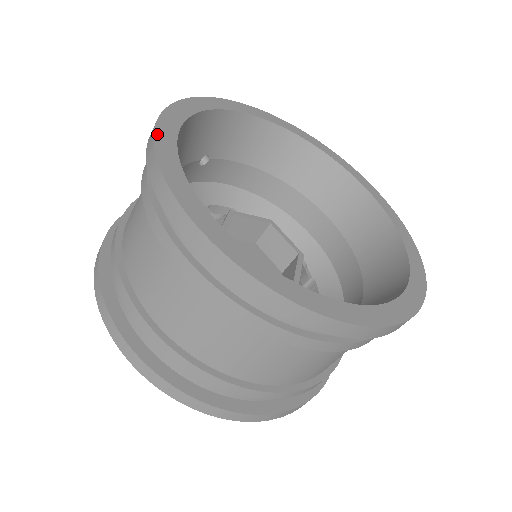
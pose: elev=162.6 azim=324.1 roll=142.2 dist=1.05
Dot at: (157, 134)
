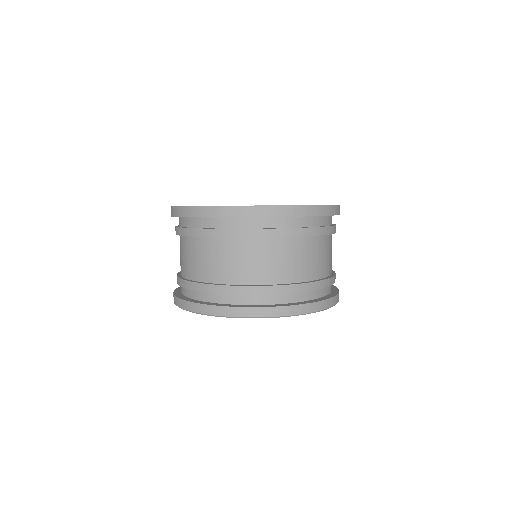
Dot at: occluded
